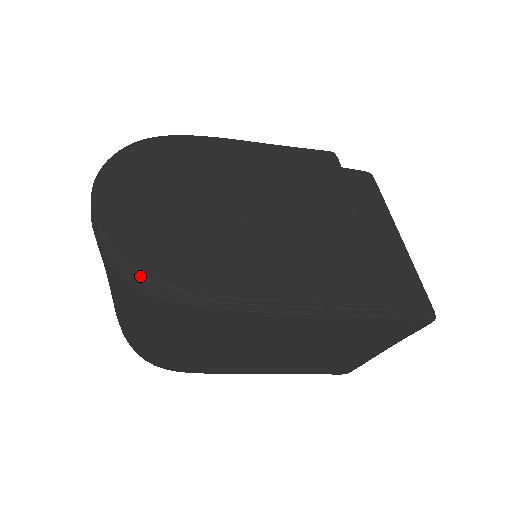
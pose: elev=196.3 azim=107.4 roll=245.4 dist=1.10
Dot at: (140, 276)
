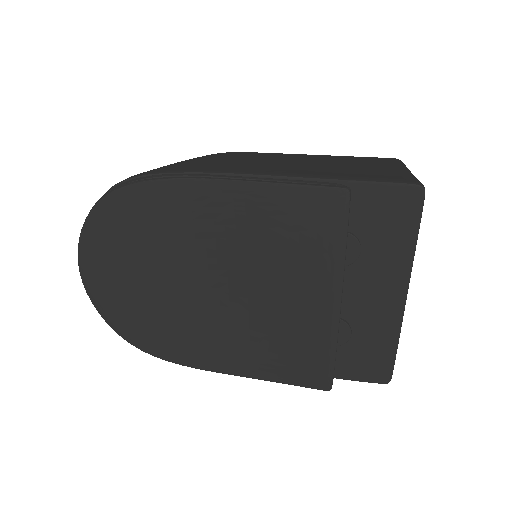
Dot at: (135, 345)
